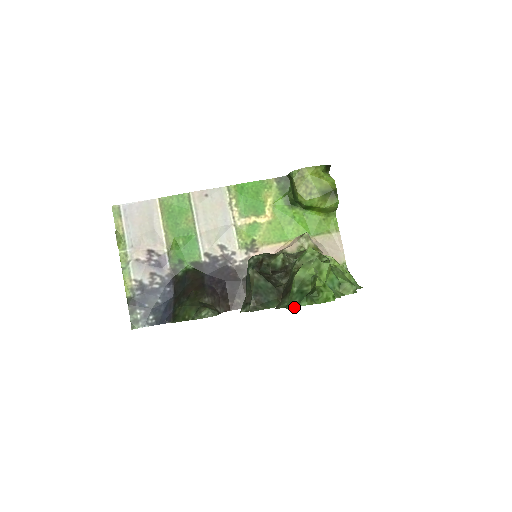
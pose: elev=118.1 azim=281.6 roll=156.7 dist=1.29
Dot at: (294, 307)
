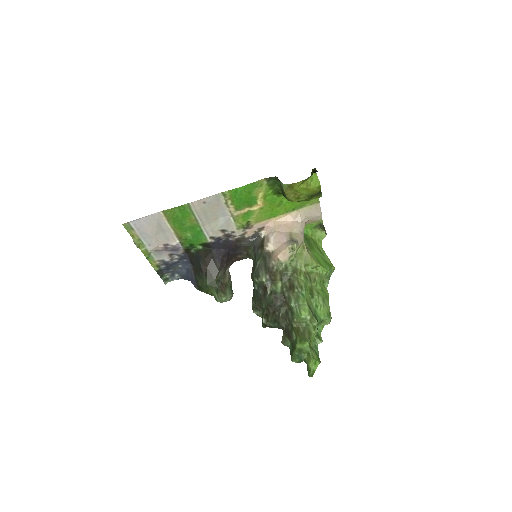
Dot at: occluded
